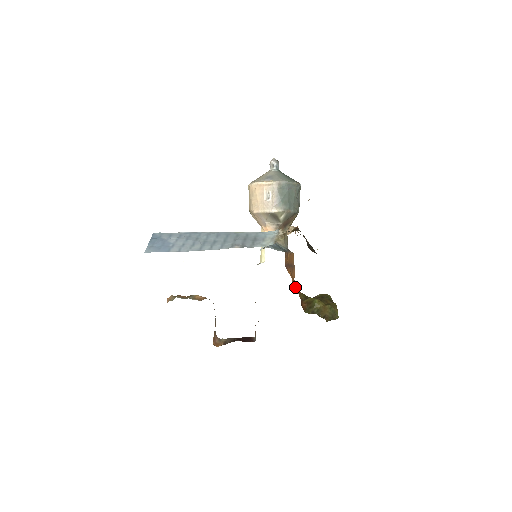
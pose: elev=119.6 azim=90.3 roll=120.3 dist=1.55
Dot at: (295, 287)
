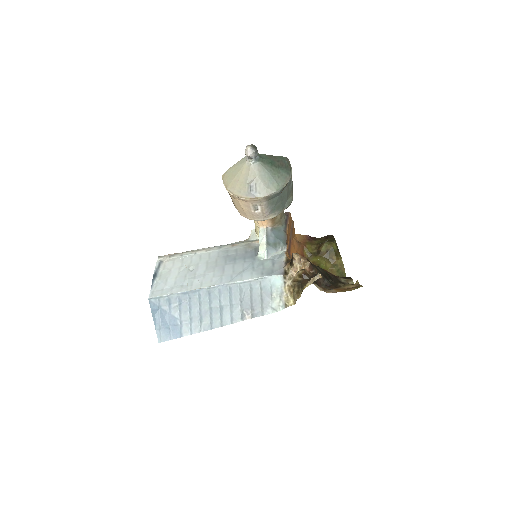
Dot at: (299, 252)
